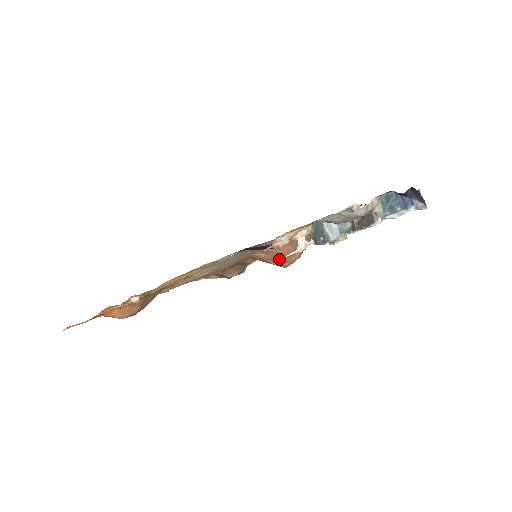
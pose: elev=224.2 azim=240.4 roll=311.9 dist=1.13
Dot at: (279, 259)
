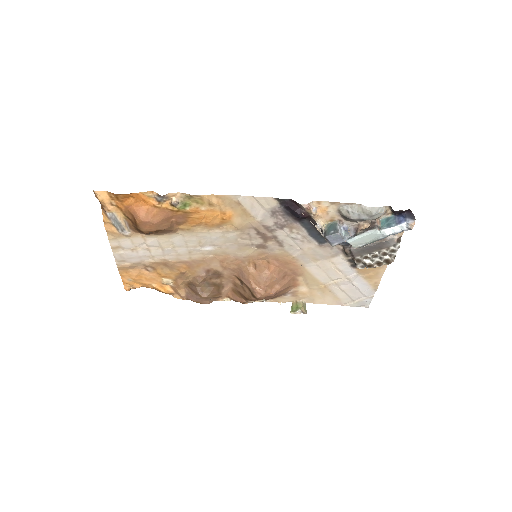
Dot at: (261, 282)
